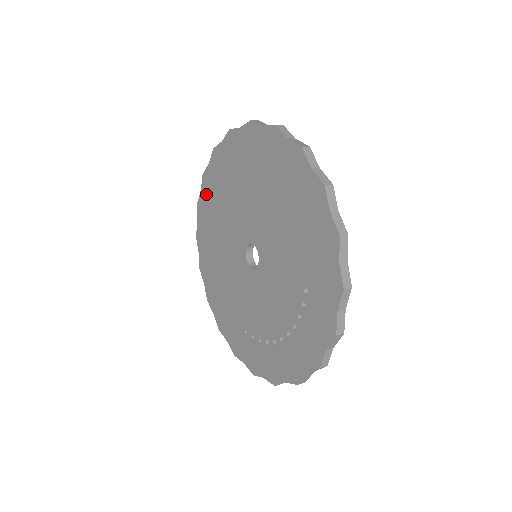
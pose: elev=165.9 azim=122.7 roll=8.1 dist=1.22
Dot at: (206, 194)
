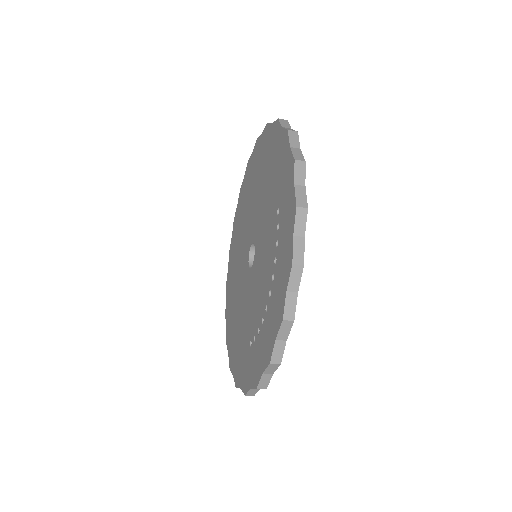
Dot at: (230, 262)
